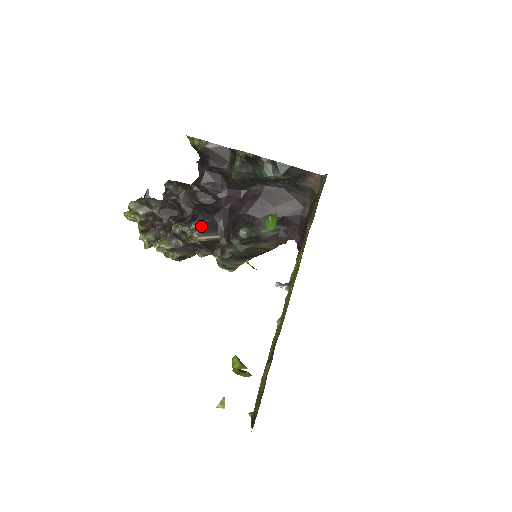
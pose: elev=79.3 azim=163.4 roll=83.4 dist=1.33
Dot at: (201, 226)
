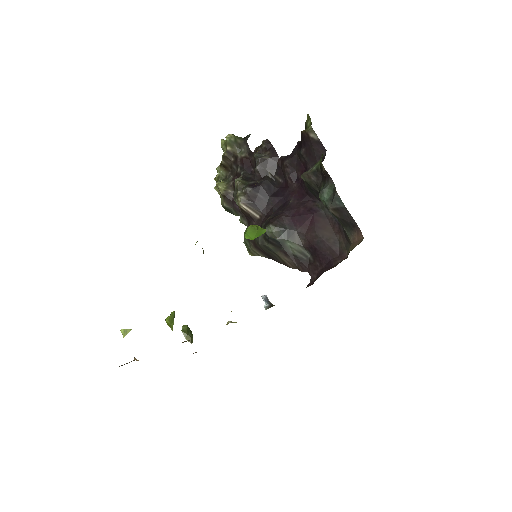
Dot at: (251, 196)
